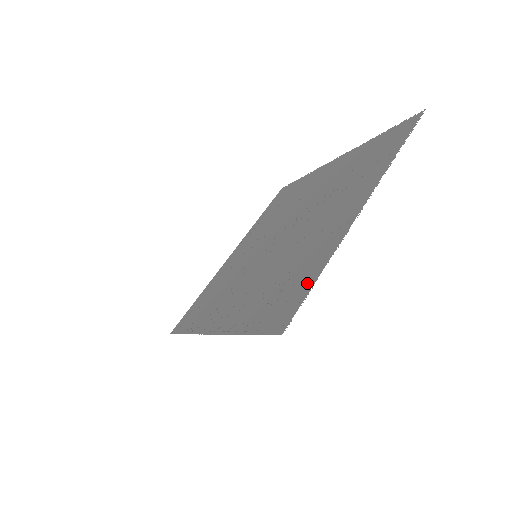
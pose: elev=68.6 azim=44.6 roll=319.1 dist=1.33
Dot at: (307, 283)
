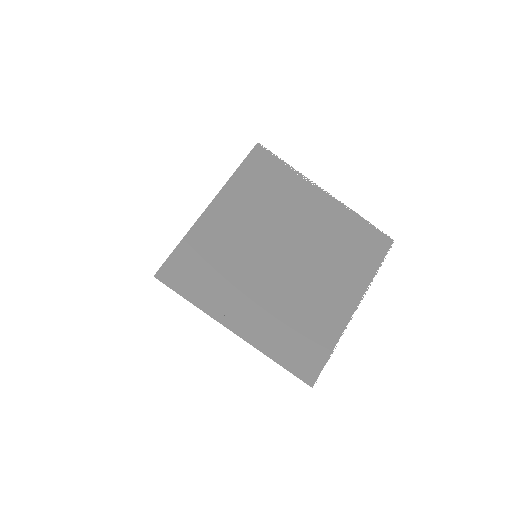
Dot at: (323, 353)
